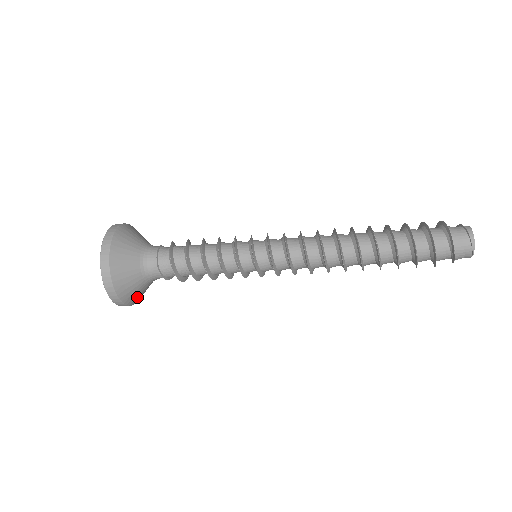
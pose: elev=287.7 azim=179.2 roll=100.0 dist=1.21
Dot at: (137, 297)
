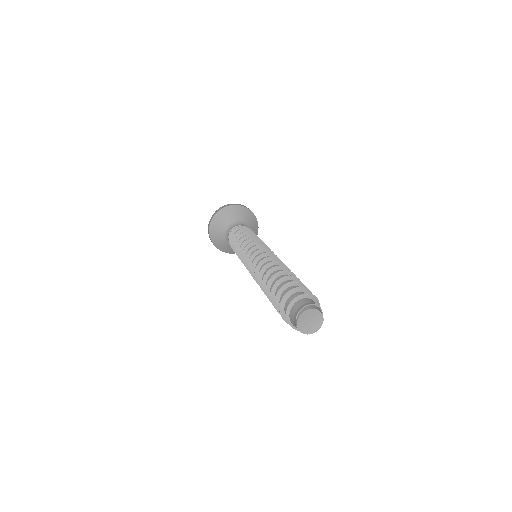
Dot at: (224, 248)
